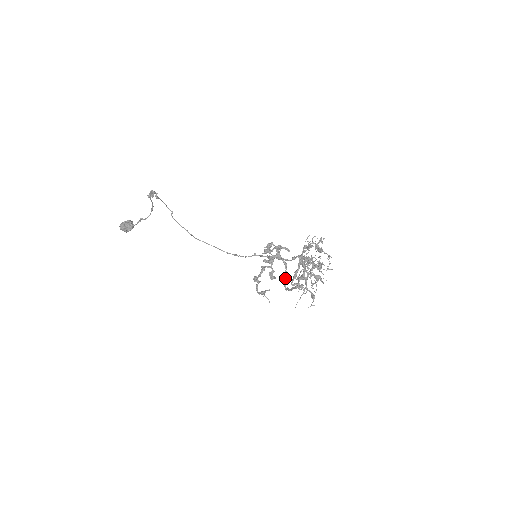
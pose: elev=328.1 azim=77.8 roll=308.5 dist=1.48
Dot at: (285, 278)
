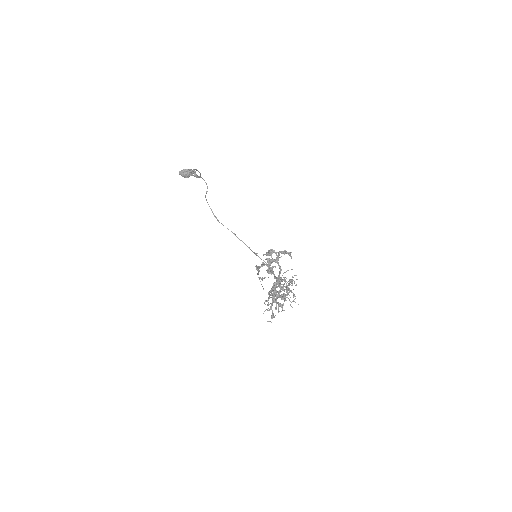
Dot at: occluded
